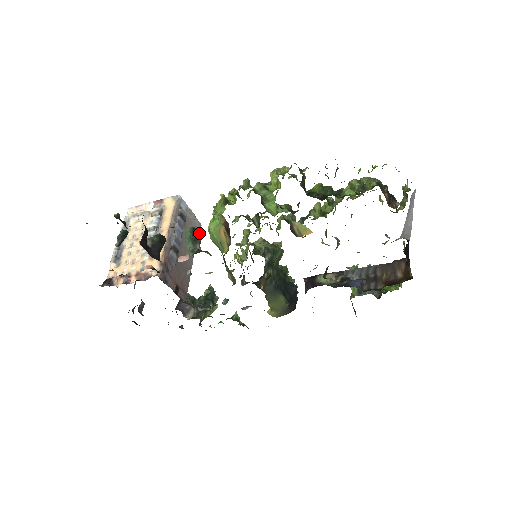
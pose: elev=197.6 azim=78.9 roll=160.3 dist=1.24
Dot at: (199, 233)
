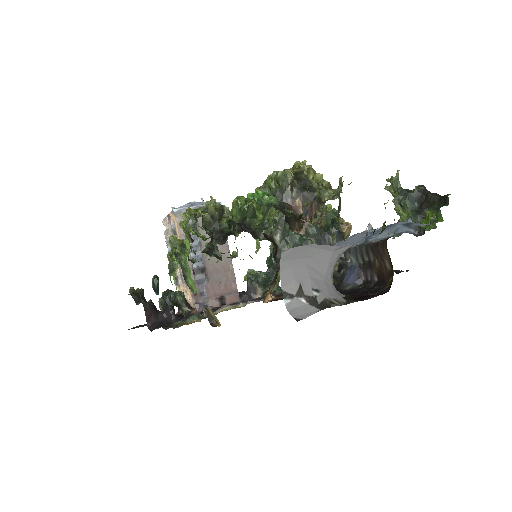
Dot at: (176, 300)
